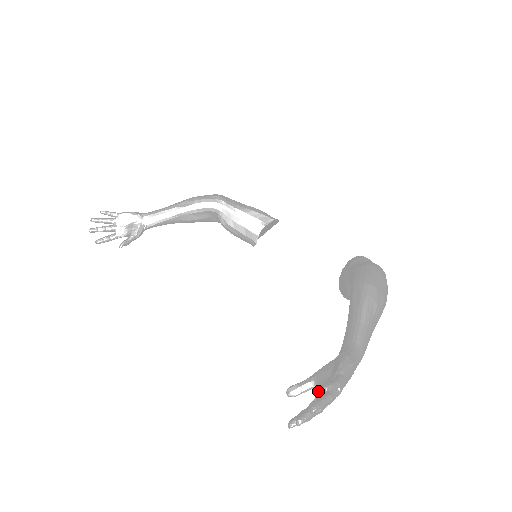
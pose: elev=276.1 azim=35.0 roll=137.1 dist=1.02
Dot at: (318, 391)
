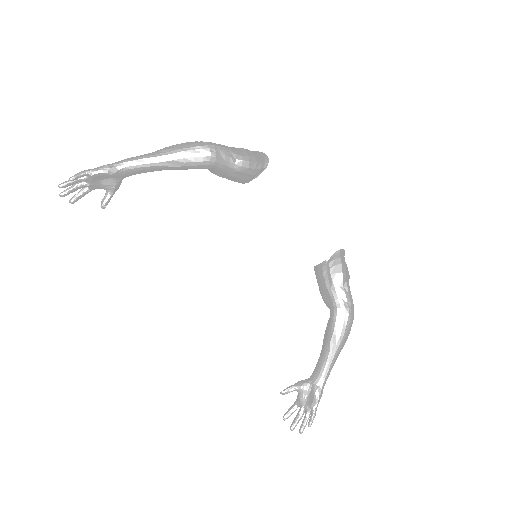
Dot at: (300, 403)
